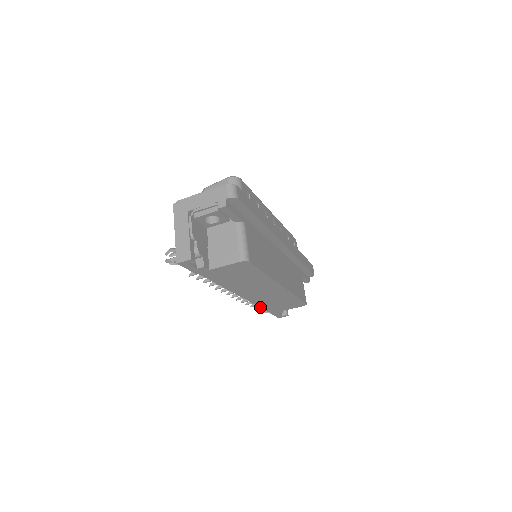
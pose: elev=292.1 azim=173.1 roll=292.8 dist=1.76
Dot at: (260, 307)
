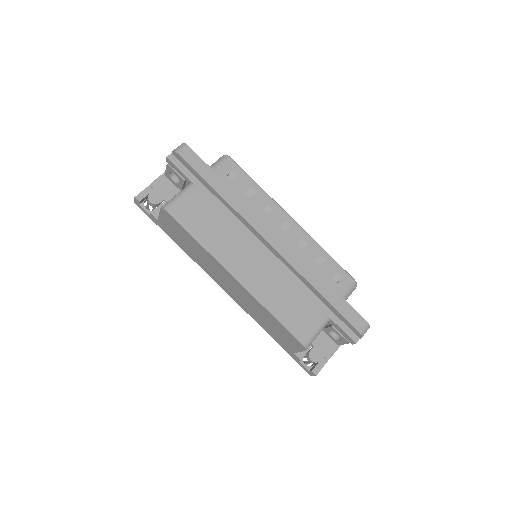
Dot at: occluded
